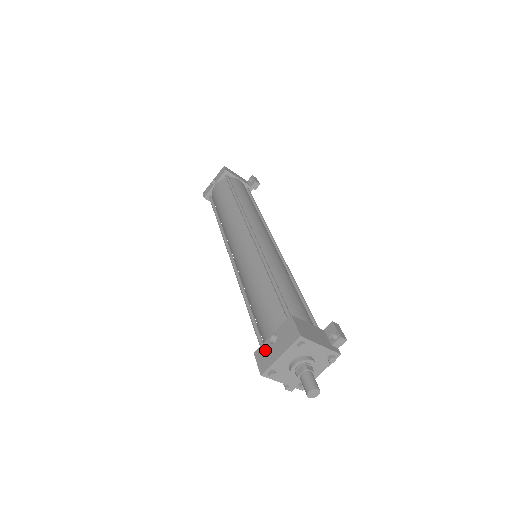
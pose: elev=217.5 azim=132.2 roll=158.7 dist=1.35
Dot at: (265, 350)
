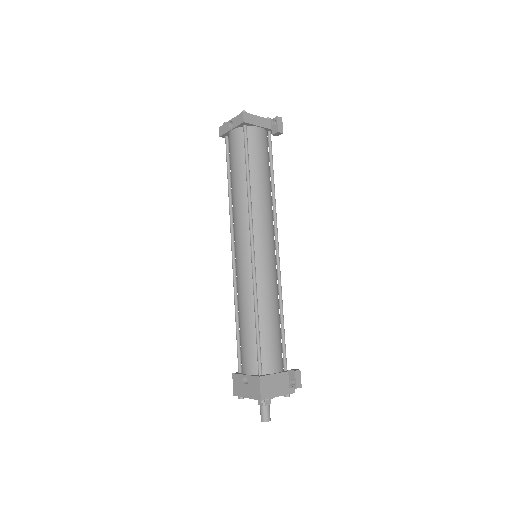
Dot at: (239, 381)
